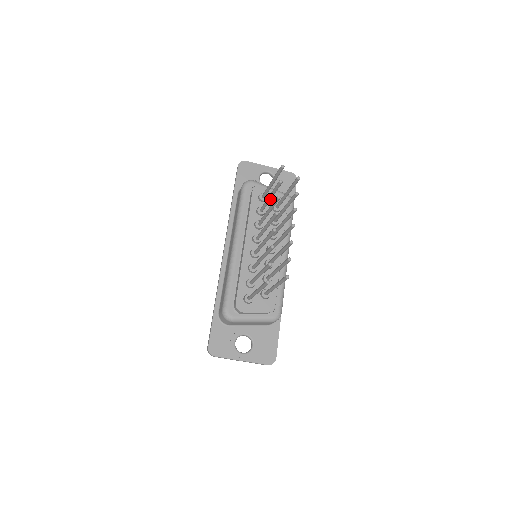
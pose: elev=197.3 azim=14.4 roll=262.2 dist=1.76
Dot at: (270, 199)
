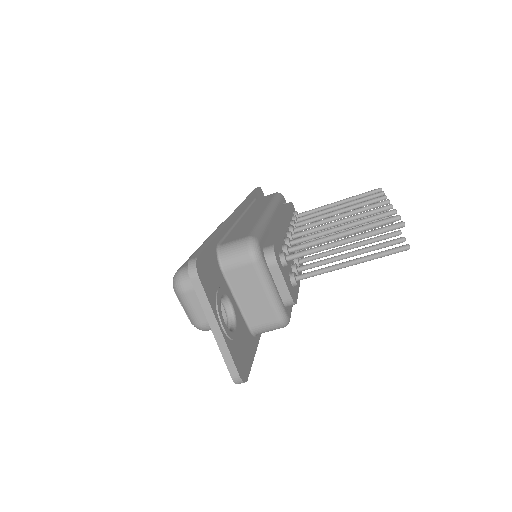
Dot at: (336, 209)
